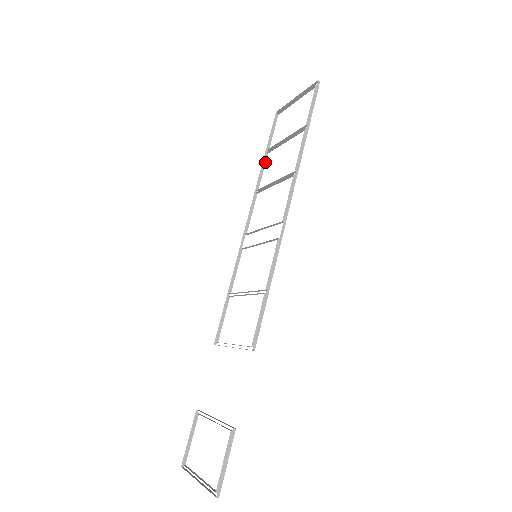
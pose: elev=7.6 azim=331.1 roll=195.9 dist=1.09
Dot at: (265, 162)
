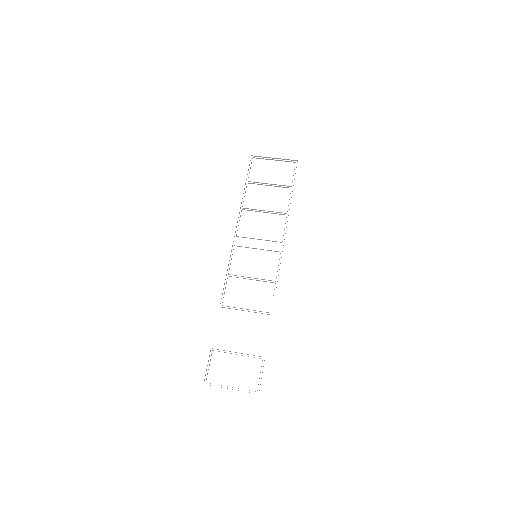
Dot at: occluded
